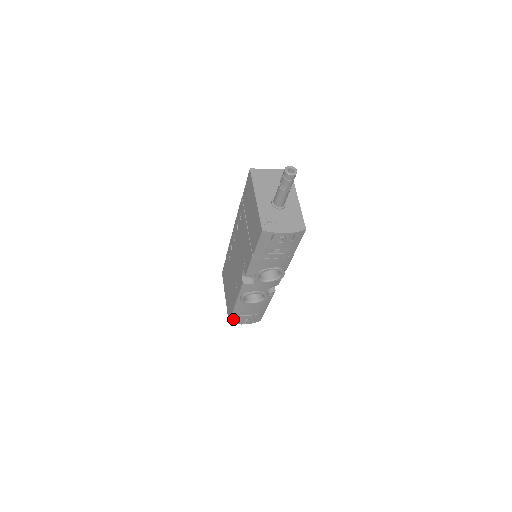
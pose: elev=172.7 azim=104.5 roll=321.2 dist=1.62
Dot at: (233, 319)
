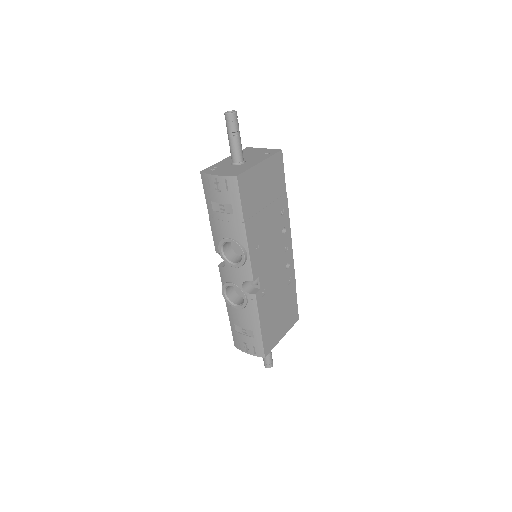
Dot at: (235, 338)
